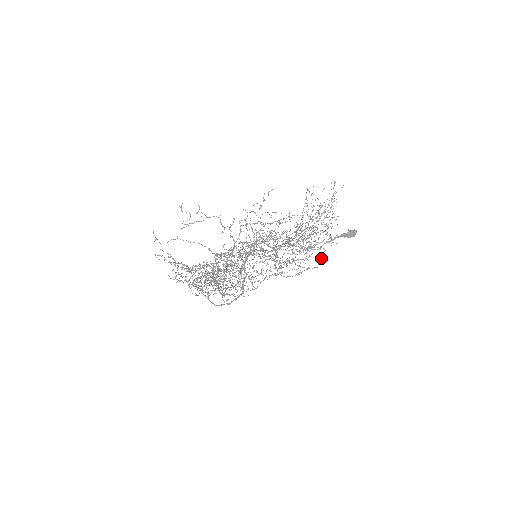
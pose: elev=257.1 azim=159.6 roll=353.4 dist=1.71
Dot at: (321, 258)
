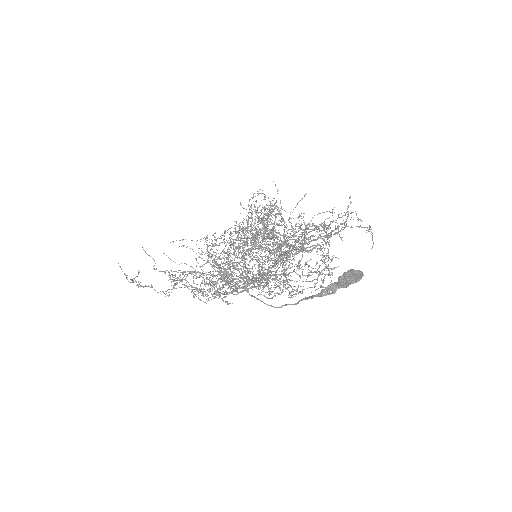
Dot at: occluded
